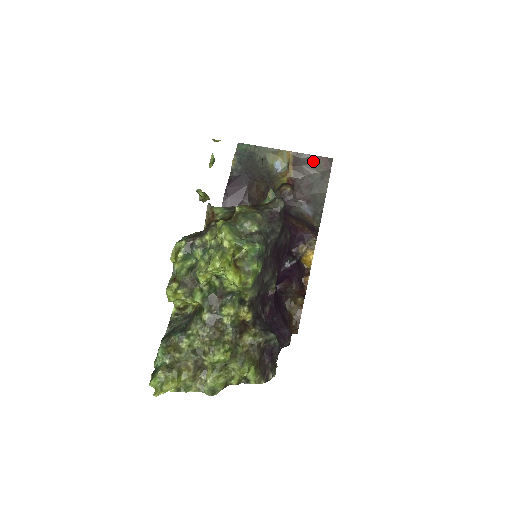
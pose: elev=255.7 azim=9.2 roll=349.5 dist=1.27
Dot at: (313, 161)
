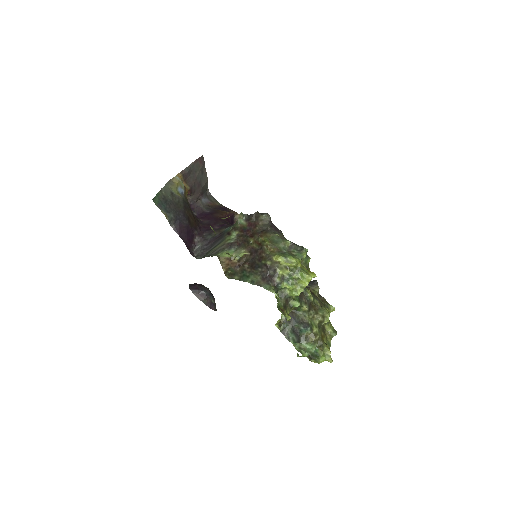
Dot at: (193, 167)
